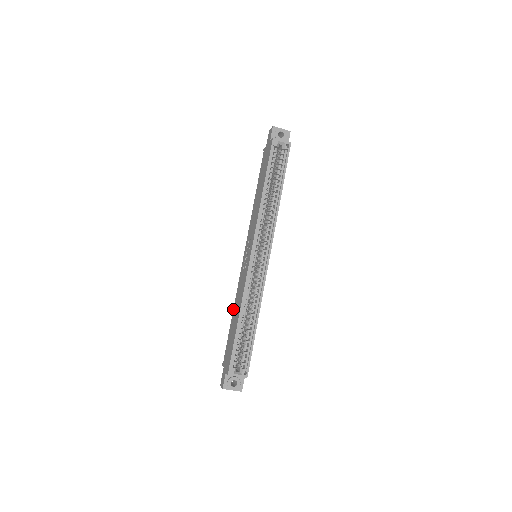
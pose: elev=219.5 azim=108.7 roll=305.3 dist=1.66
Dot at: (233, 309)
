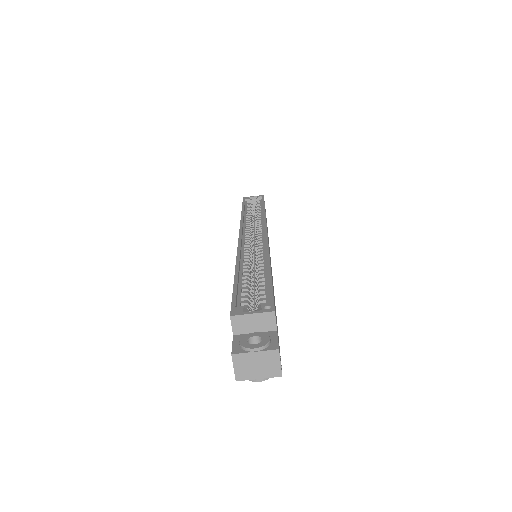
Dot at: occluded
